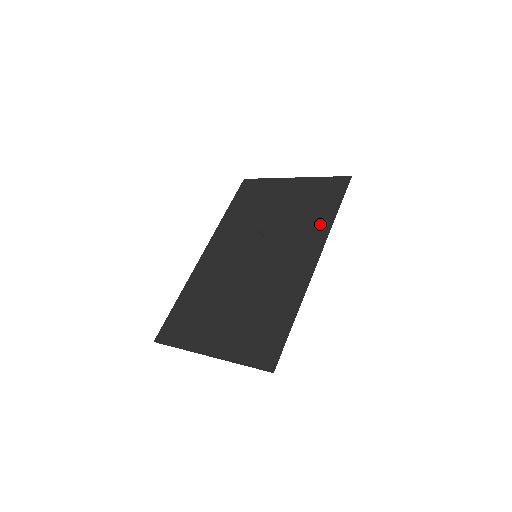
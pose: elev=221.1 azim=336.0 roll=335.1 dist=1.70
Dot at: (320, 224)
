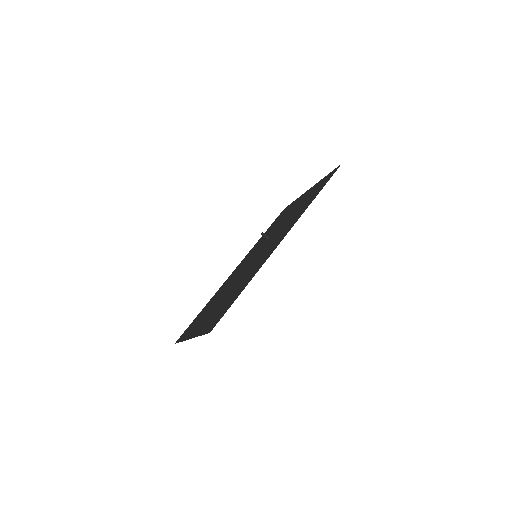
Dot at: (302, 210)
